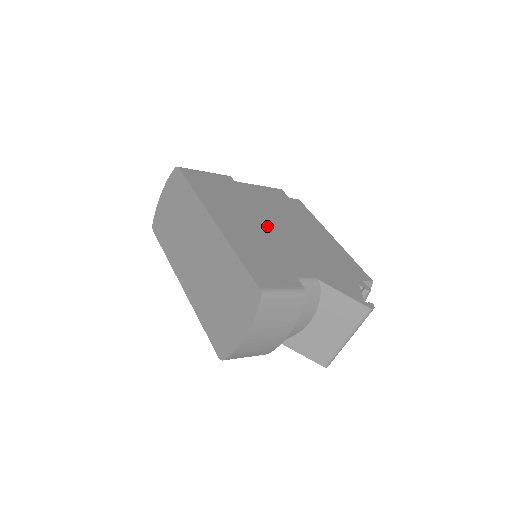
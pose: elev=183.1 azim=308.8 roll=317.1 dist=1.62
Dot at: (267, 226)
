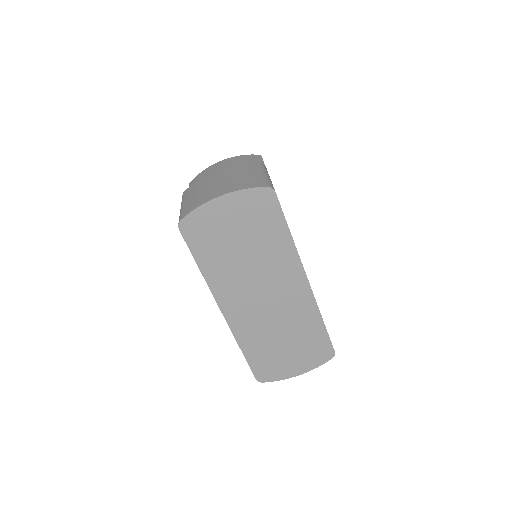
Dot at: occluded
